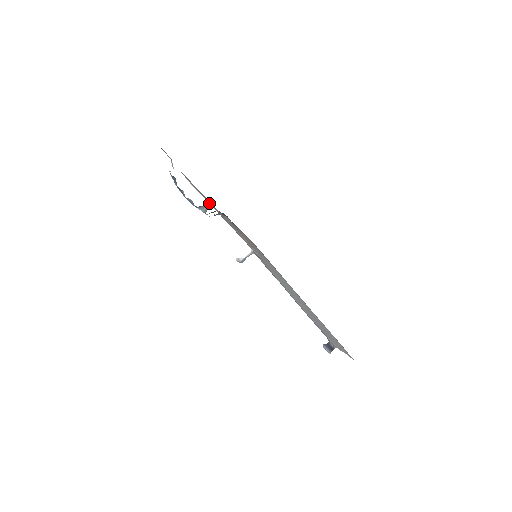
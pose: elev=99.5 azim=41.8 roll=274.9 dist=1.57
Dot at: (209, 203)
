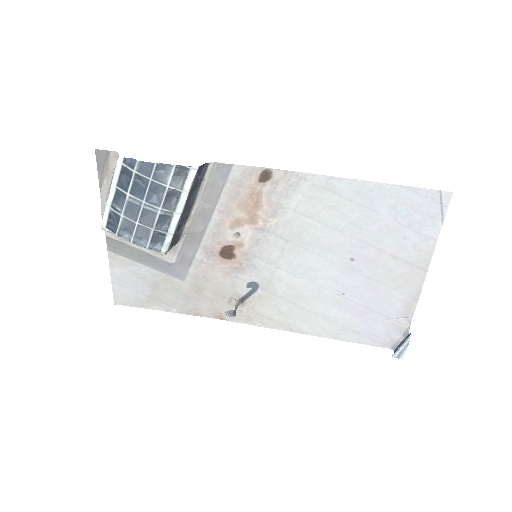
Dot at: (146, 302)
